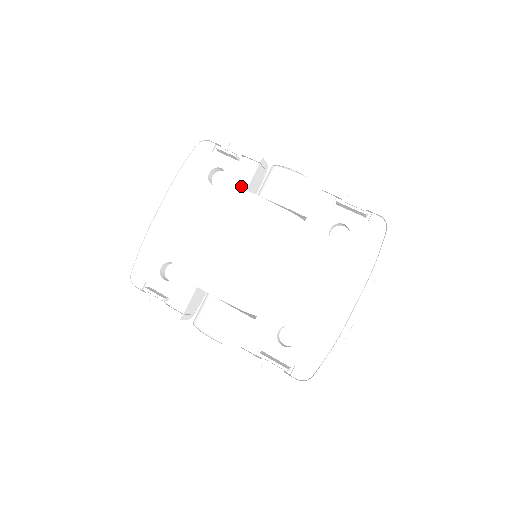
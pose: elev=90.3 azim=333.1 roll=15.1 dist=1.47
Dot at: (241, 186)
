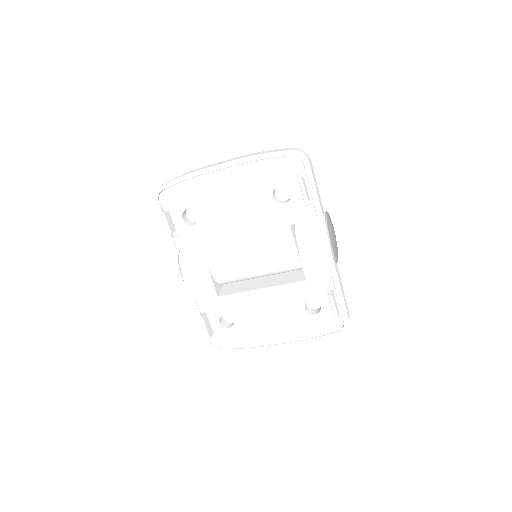
Dot at: (290, 219)
